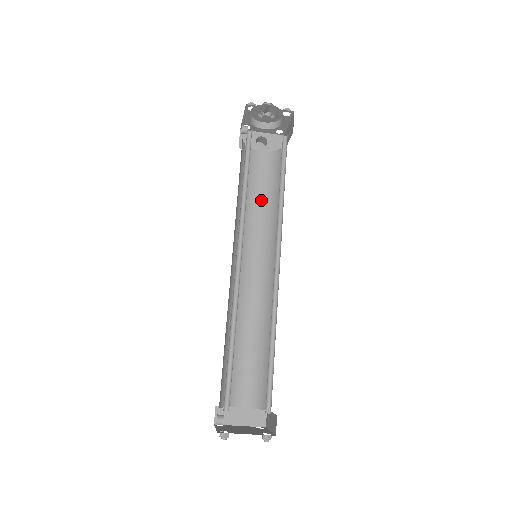
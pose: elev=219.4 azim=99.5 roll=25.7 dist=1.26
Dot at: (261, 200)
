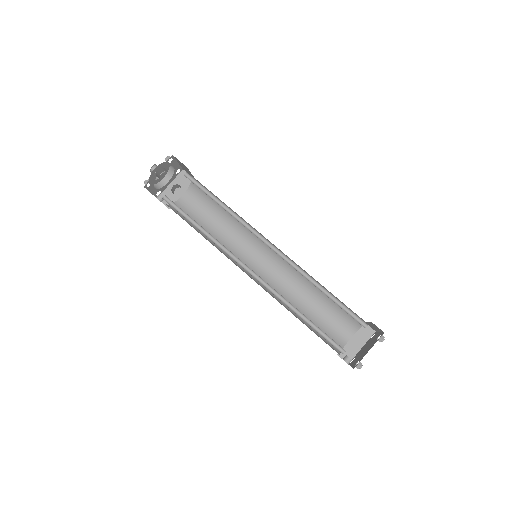
Dot at: (219, 221)
